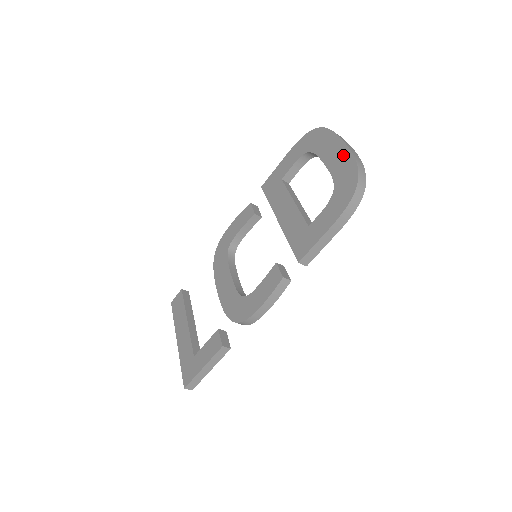
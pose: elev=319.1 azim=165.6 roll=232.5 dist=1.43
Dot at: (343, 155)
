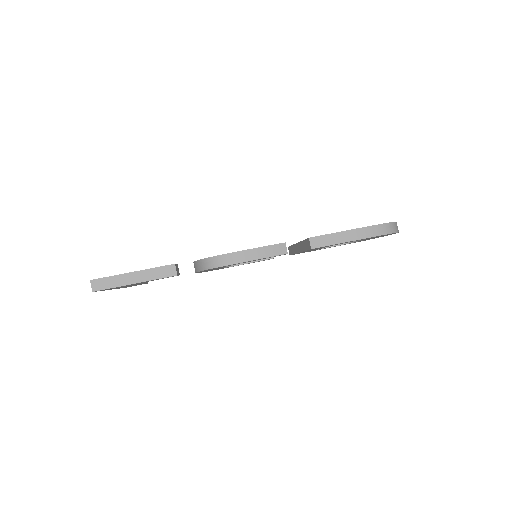
Dot at: occluded
